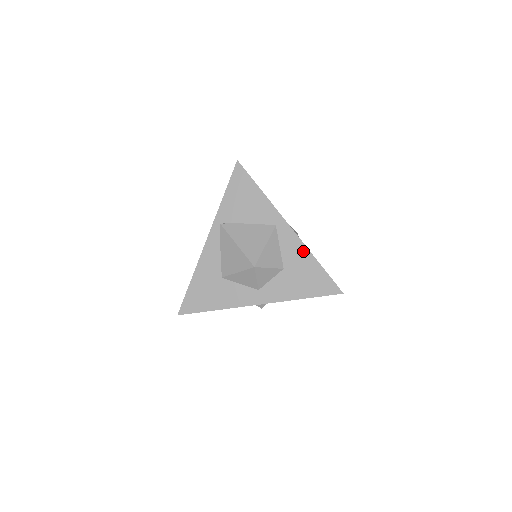
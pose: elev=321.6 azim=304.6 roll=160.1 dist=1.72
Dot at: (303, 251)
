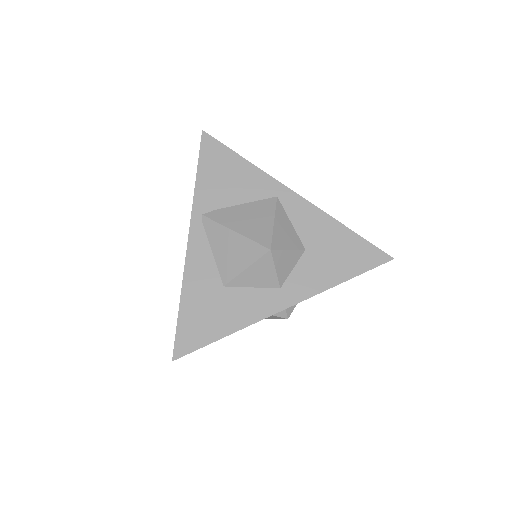
Dot at: (323, 219)
